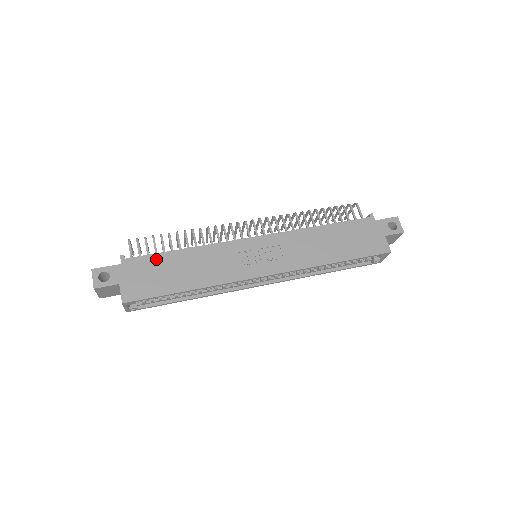
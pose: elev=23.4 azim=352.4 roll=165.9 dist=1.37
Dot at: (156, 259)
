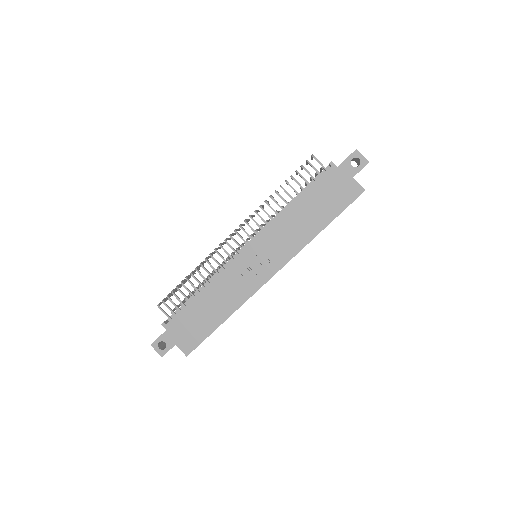
Dot at: (186, 312)
